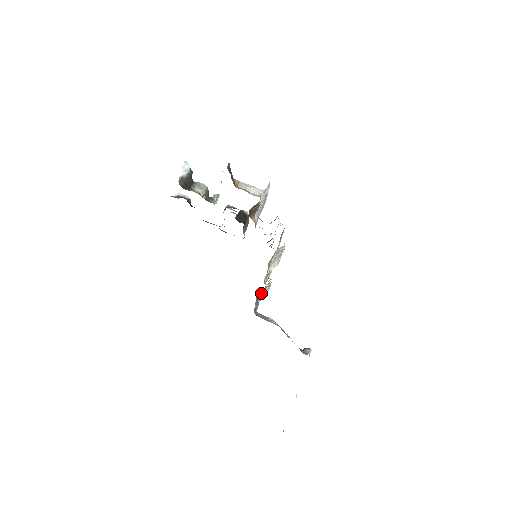
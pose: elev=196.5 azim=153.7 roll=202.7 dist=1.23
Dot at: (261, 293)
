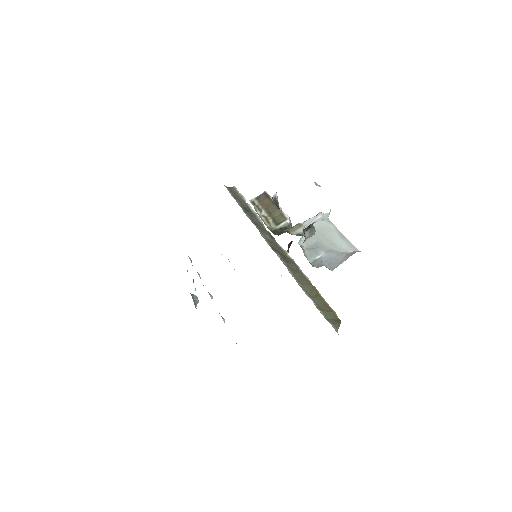
Dot at: occluded
